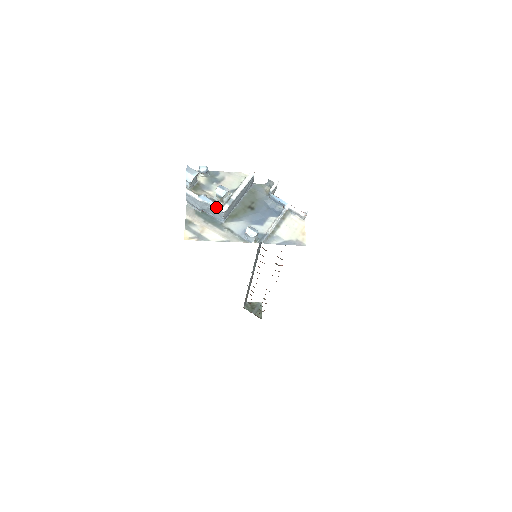
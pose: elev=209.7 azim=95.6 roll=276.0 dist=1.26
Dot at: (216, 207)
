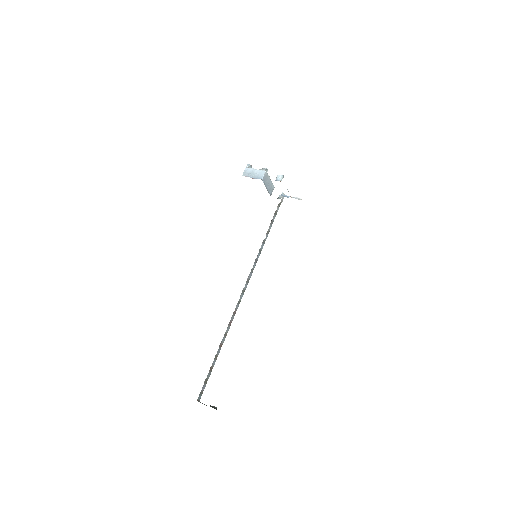
Dot at: (262, 170)
